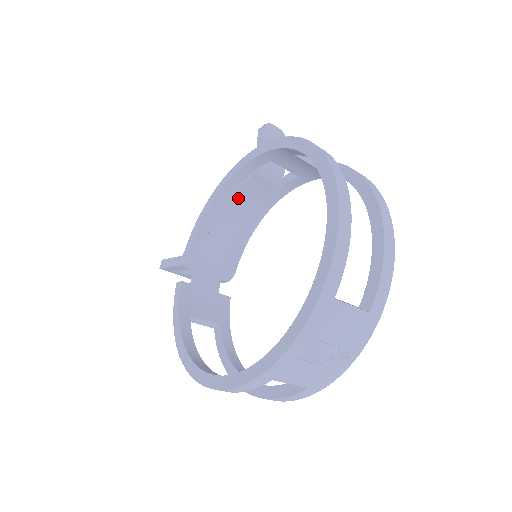
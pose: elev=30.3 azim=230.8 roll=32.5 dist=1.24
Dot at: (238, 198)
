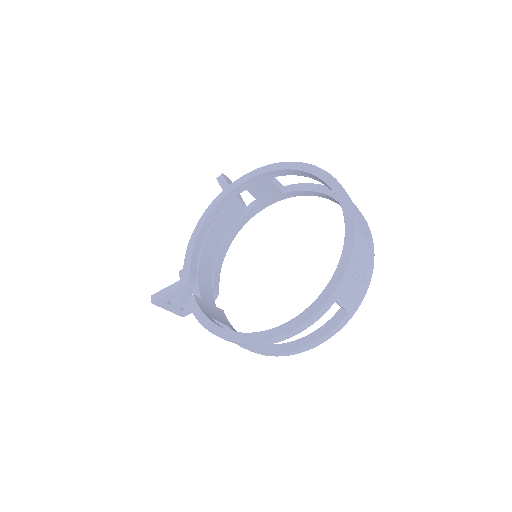
Dot at: (216, 227)
